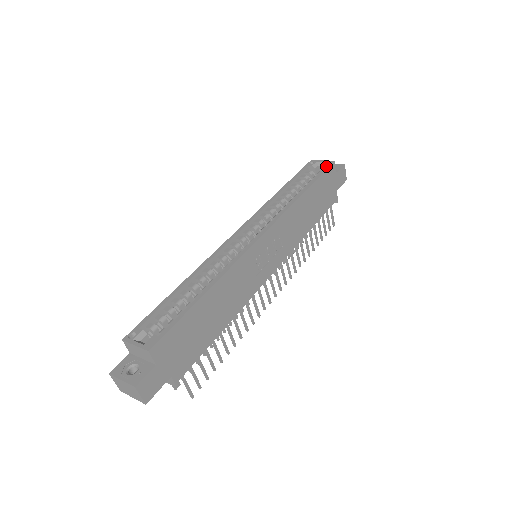
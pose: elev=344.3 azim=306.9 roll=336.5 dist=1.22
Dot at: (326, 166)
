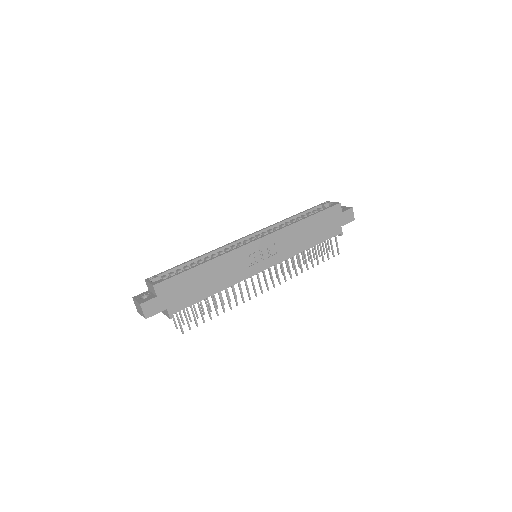
Dot at: (332, 205)
